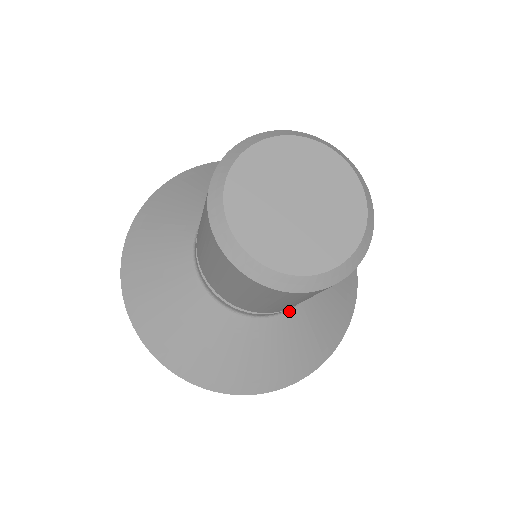
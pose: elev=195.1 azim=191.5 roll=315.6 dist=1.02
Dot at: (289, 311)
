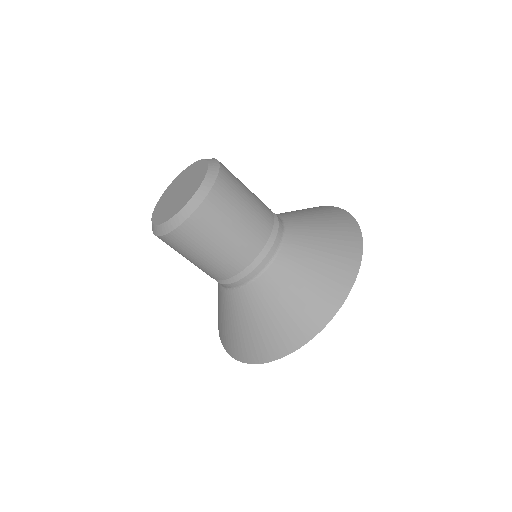
Dot at: (280, 251)
